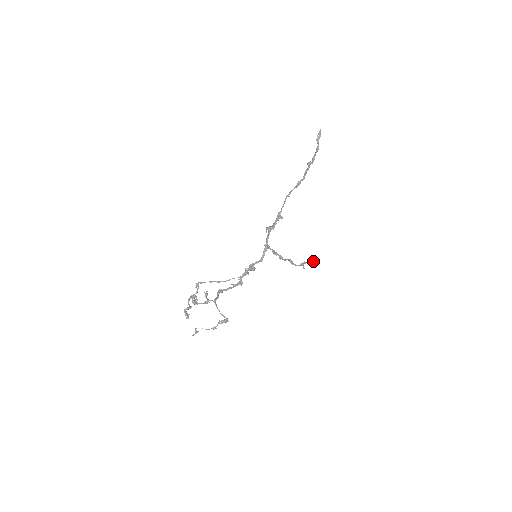
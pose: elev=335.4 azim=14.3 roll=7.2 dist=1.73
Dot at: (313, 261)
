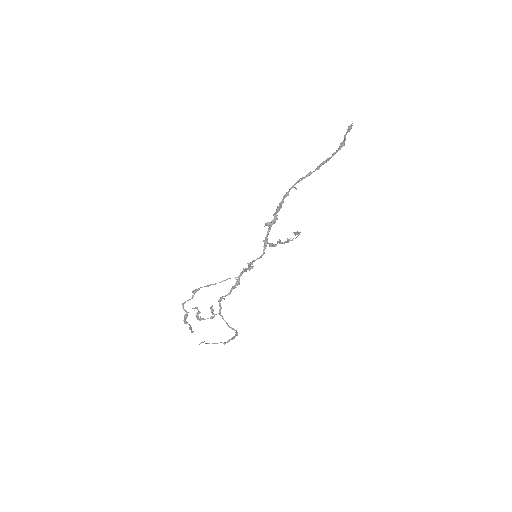
Dot at: occluded
